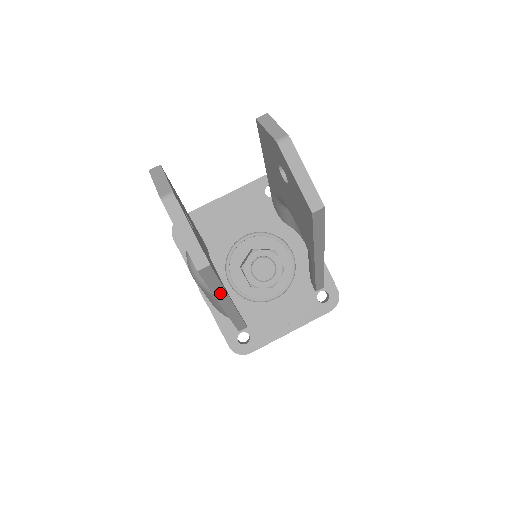
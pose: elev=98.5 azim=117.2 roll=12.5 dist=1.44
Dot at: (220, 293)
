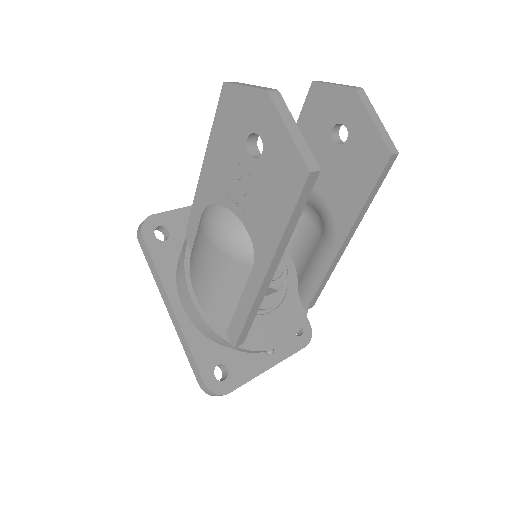
Dot at: (285, 241)
